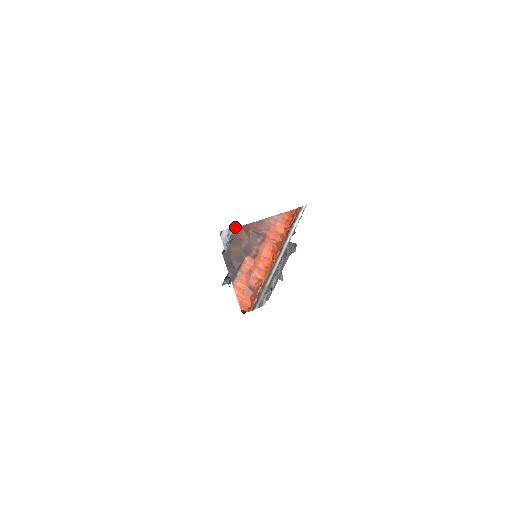
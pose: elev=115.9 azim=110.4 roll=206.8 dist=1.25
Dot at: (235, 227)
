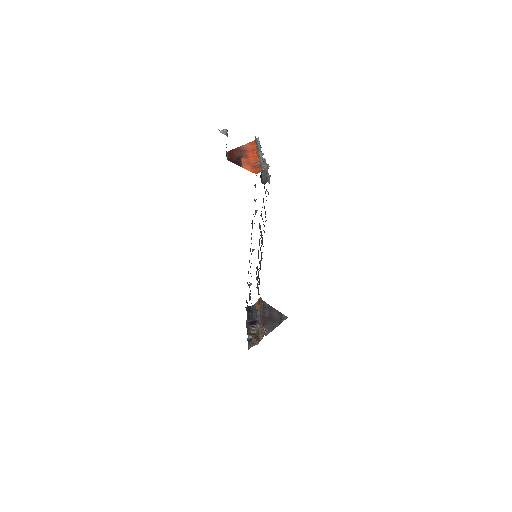
Dot at: (225, 129)
